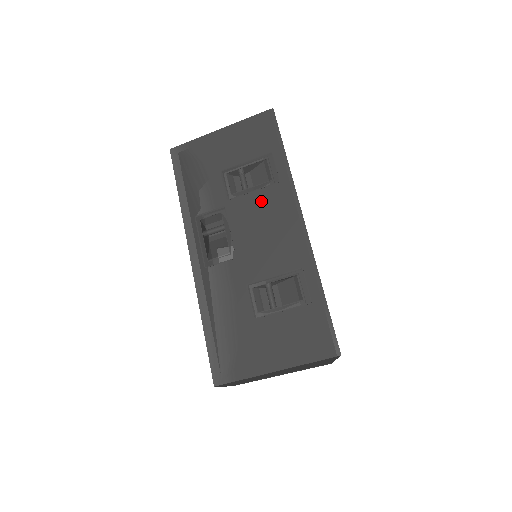
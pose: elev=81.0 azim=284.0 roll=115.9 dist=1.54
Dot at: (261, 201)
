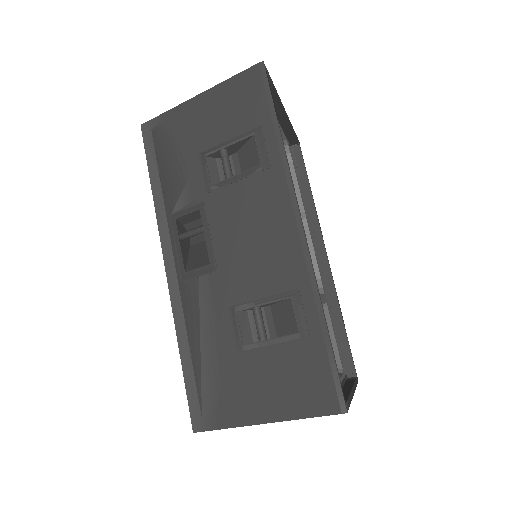
Dot at: (247, 194)
